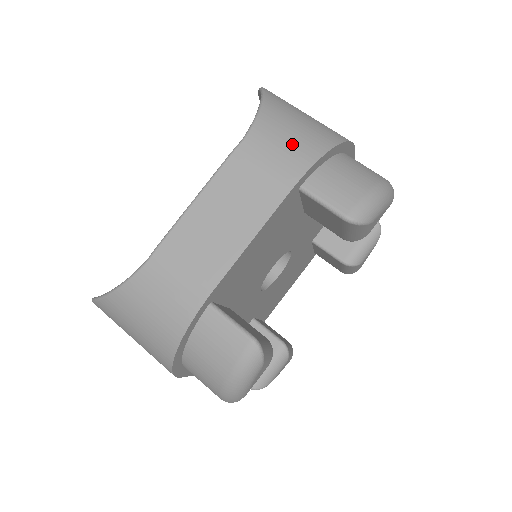
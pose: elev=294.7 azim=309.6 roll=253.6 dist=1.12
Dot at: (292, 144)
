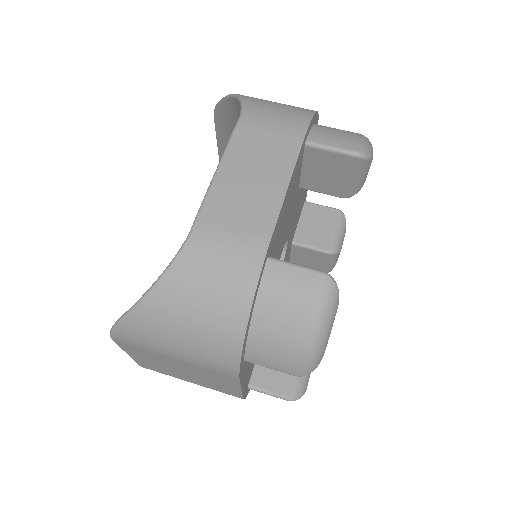
Dot at: (284, 111)
